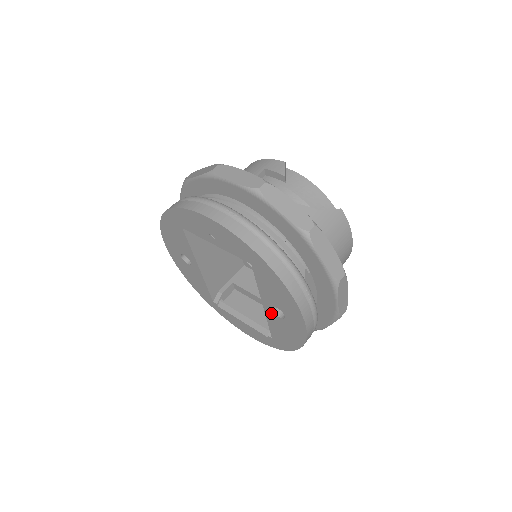
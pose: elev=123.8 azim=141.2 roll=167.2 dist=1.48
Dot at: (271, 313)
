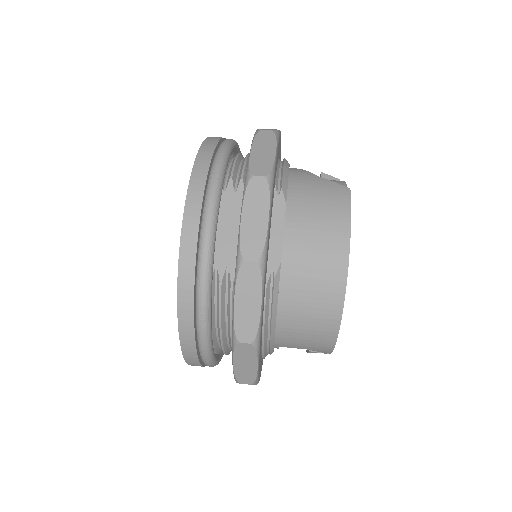
Dot at: occluded
